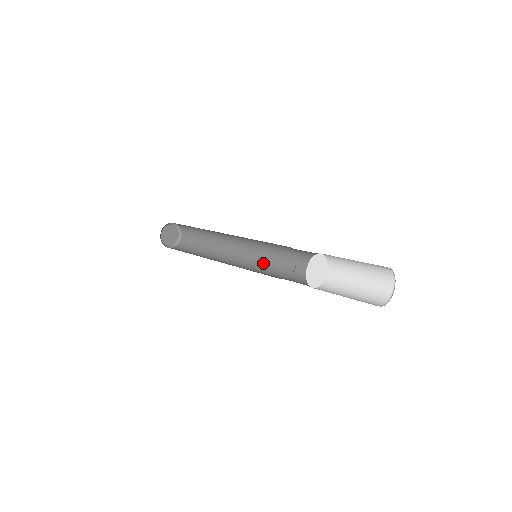
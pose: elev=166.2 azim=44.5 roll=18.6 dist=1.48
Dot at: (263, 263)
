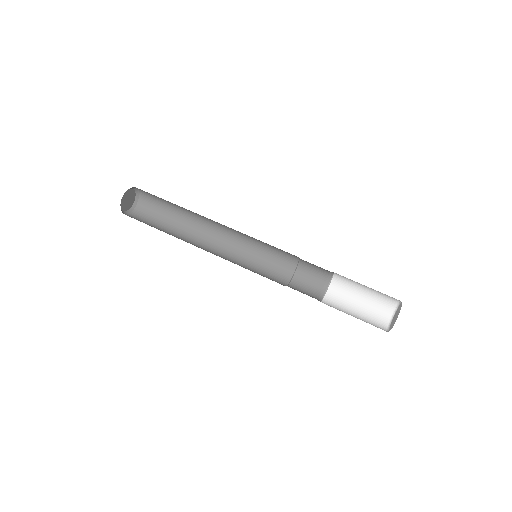
Dot at: (257, 258)
